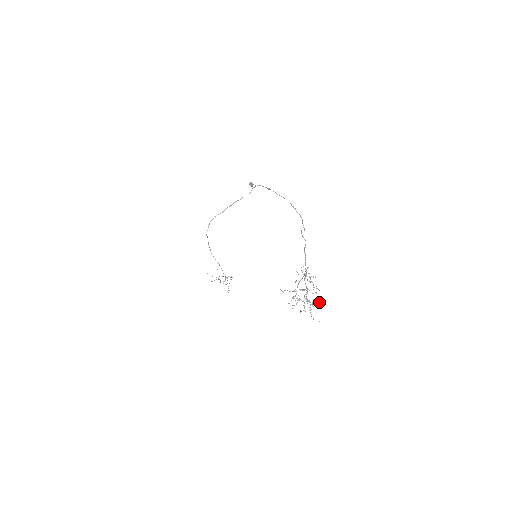
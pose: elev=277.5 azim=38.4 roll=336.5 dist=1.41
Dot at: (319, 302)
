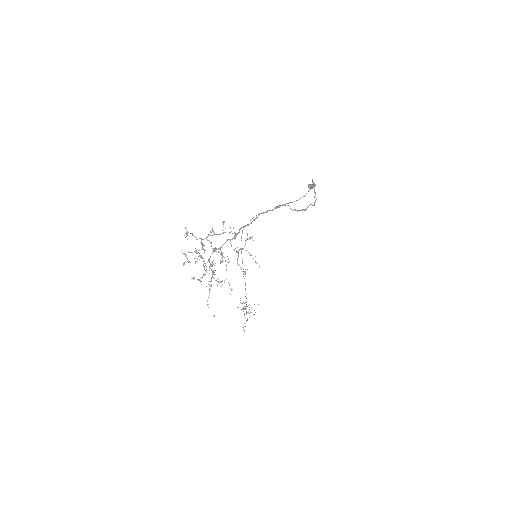
Dot at: occluded
